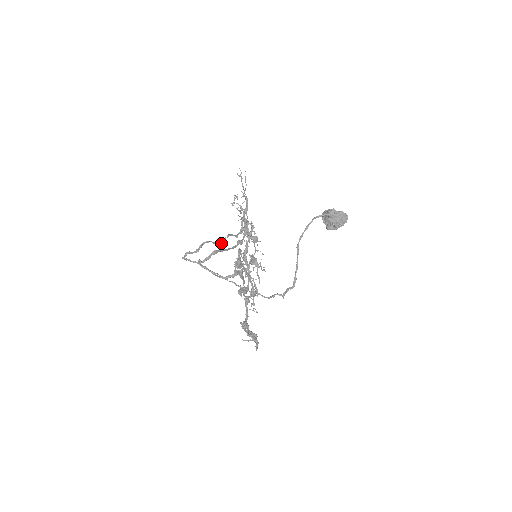
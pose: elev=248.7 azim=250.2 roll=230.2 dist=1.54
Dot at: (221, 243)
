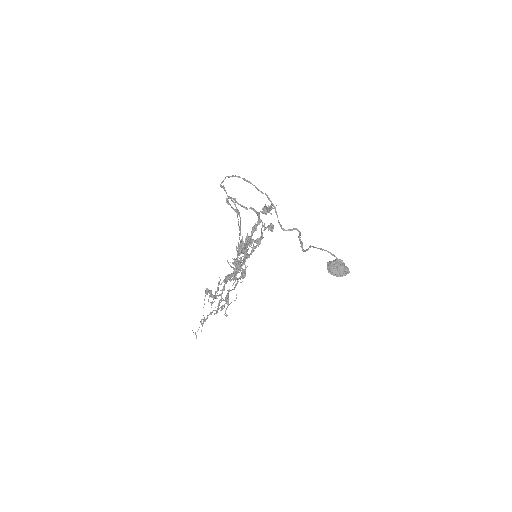
Dot at: (238, 224)
